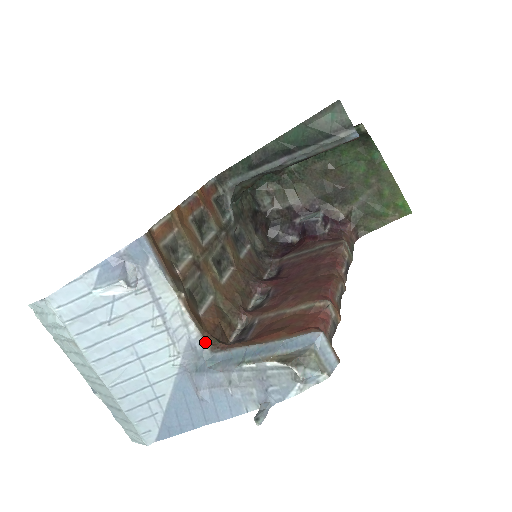
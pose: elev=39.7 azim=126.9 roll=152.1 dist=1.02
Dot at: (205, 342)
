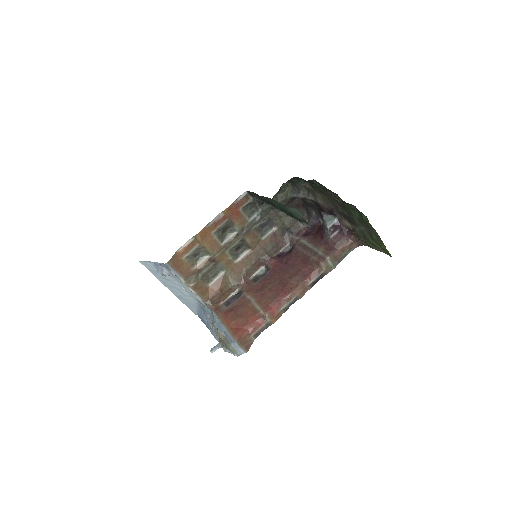
Dot at: (205, 303)
